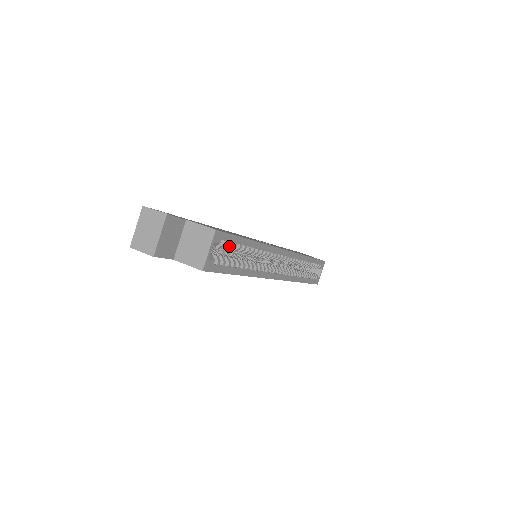
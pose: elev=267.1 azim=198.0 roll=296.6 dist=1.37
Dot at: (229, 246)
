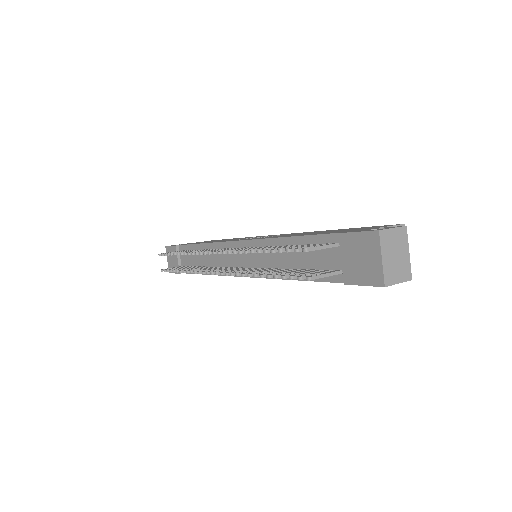
Dot at: occluded
